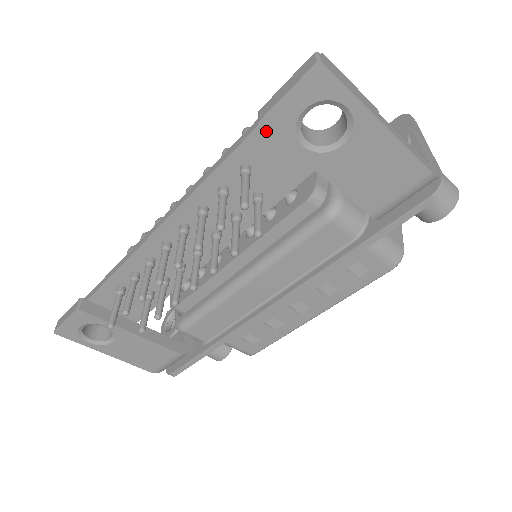
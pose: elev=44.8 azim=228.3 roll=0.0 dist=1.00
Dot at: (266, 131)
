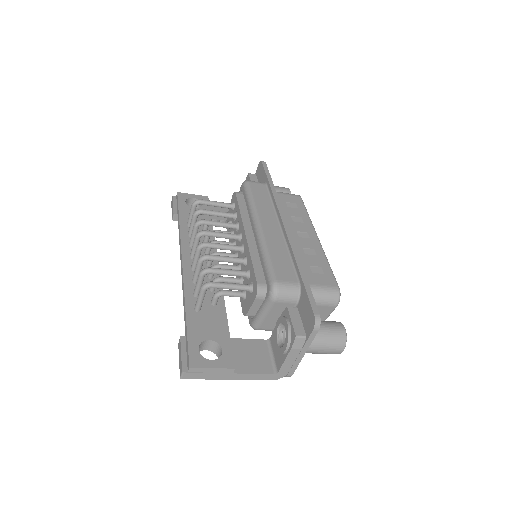
Dot at: occluded
